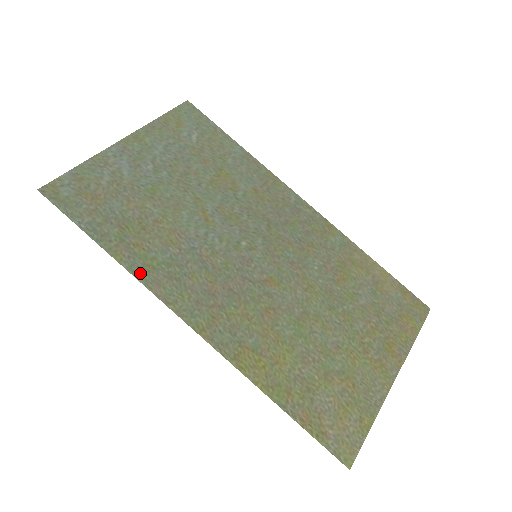
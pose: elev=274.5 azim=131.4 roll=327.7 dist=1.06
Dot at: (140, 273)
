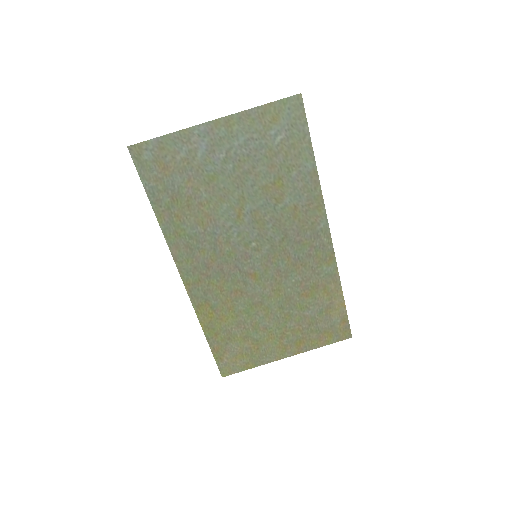
Dot at: (169, 236)
